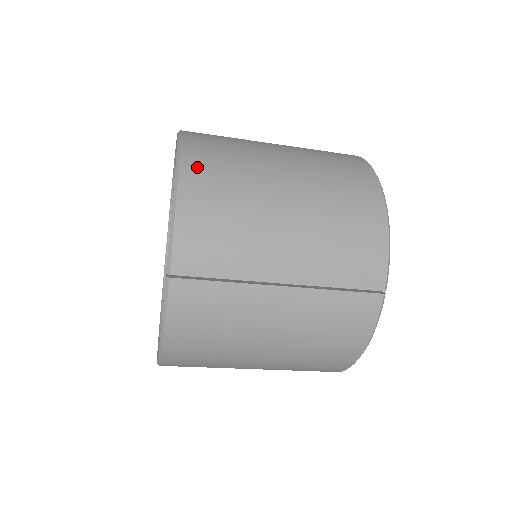
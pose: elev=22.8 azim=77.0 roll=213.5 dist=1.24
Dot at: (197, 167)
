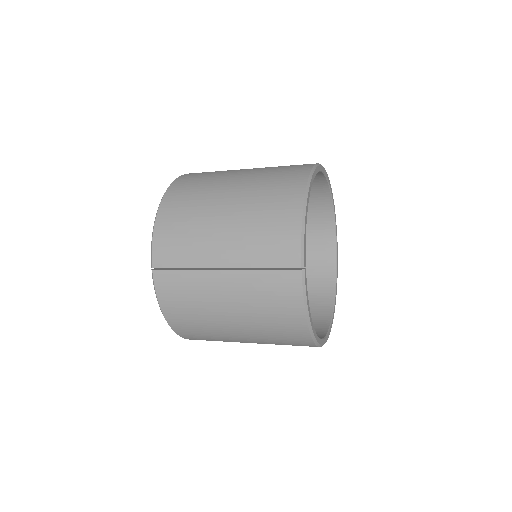
Dot at: (173, 196)
